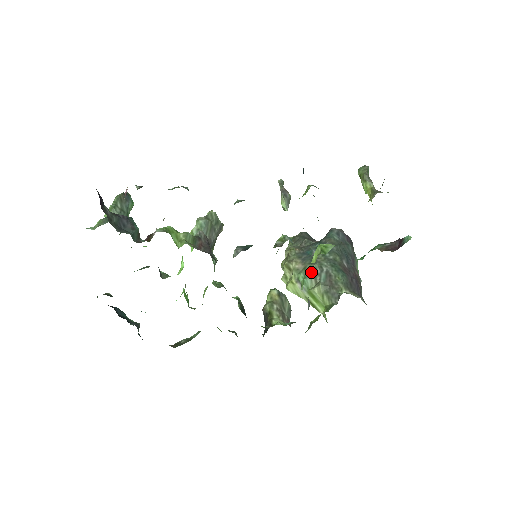
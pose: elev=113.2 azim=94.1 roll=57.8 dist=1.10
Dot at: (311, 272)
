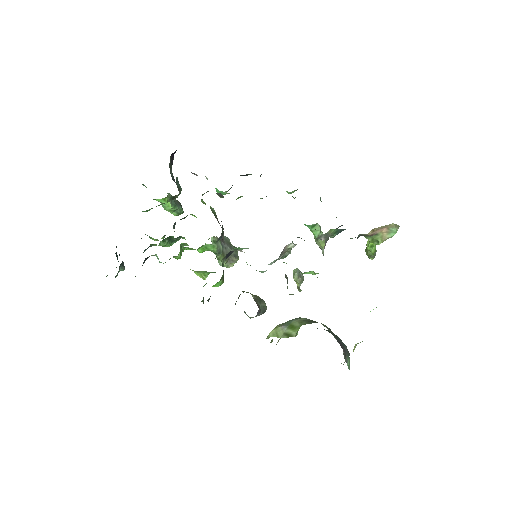
Dot at: (298, 318)
